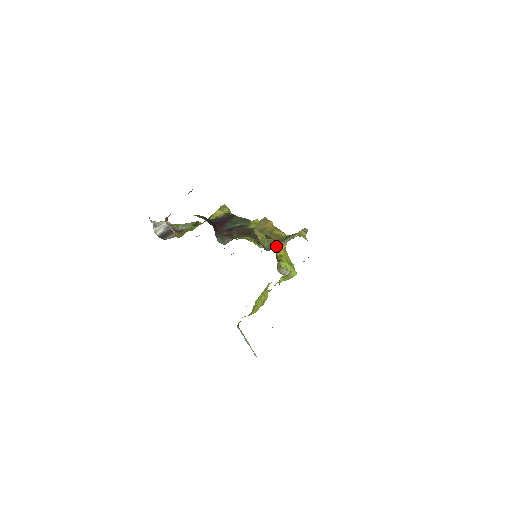
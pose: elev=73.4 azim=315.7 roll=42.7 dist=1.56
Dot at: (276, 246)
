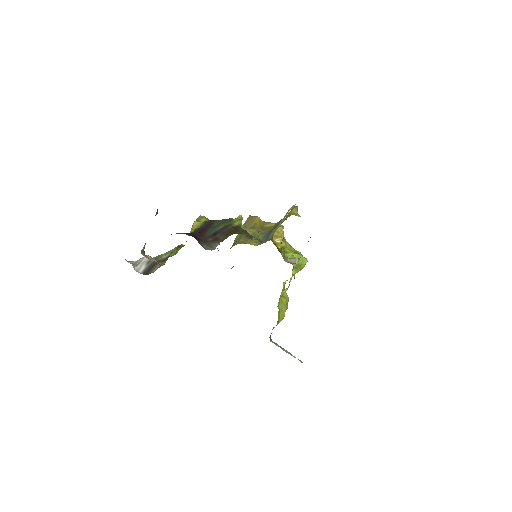
Dot at: (271, 234)
